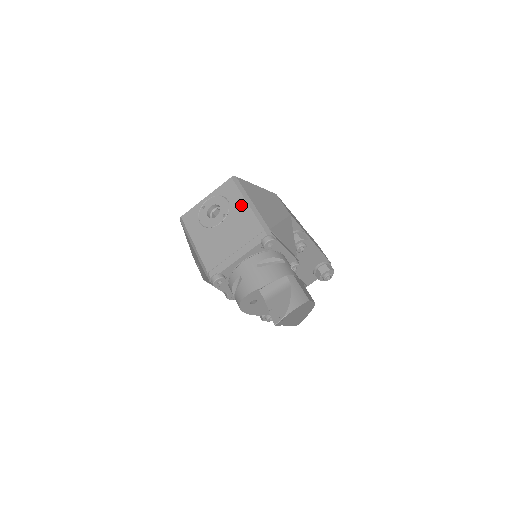
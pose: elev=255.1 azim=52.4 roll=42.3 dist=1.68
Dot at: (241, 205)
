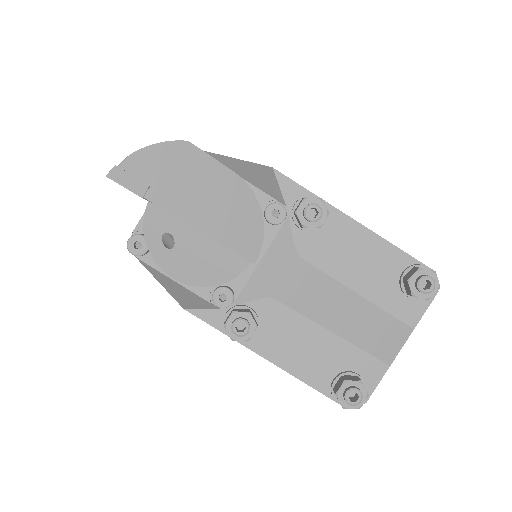
Dot at: occluded
